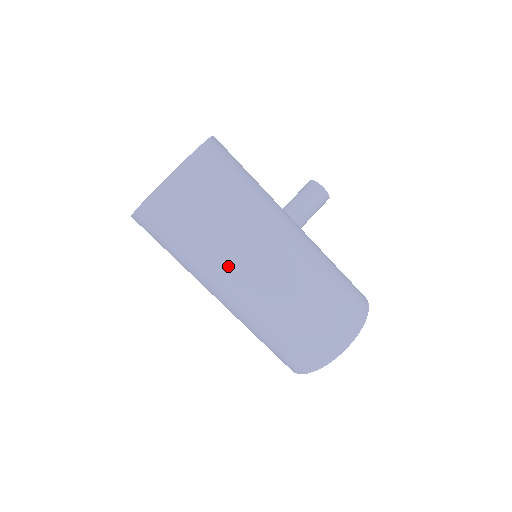
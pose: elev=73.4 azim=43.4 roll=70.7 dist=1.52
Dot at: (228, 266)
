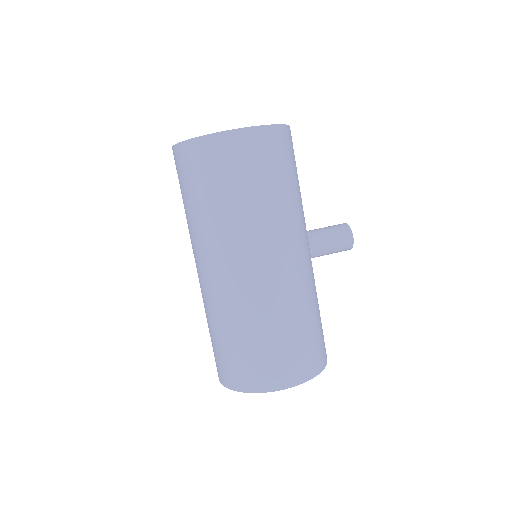
Dot at: (229, 244)
